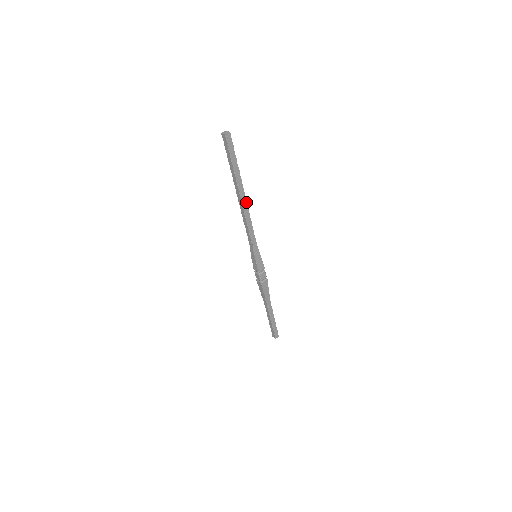
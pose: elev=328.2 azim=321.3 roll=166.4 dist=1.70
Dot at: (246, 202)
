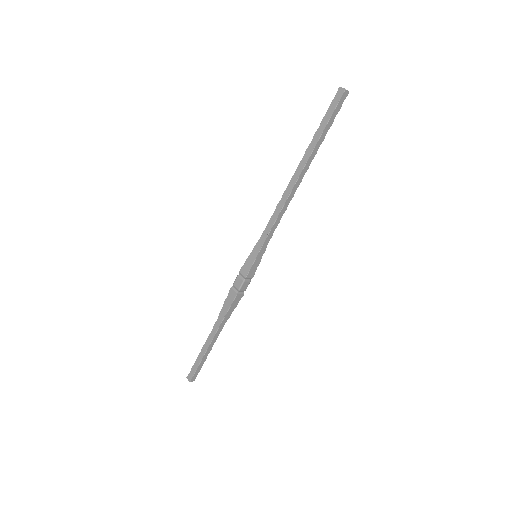
Dot at: (300, 182)
